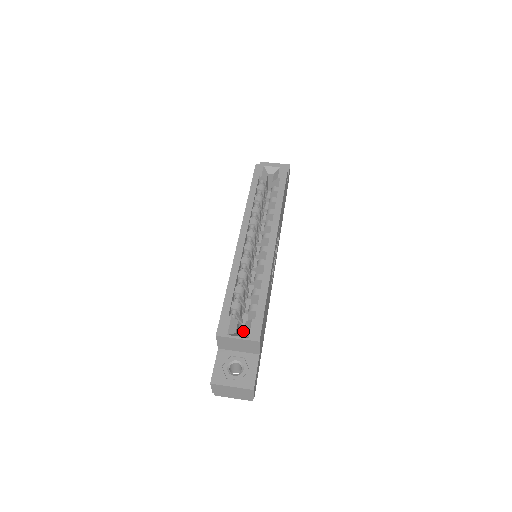
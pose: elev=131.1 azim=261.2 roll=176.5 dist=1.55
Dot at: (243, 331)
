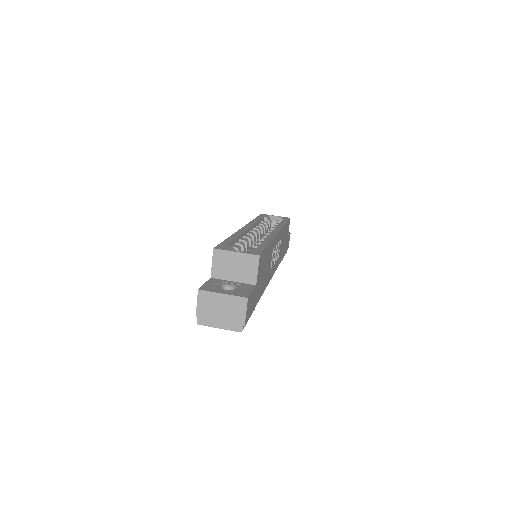
Dot at: occluded
